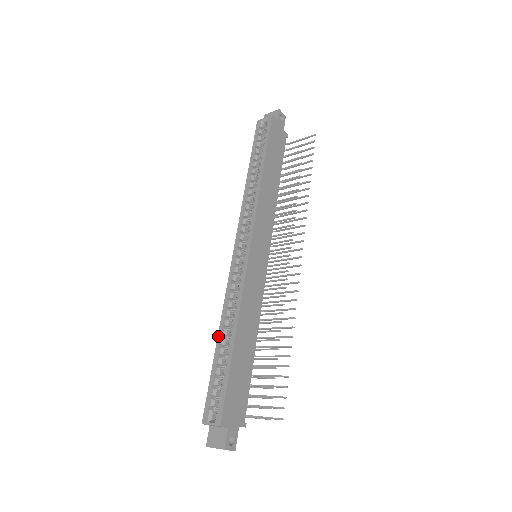
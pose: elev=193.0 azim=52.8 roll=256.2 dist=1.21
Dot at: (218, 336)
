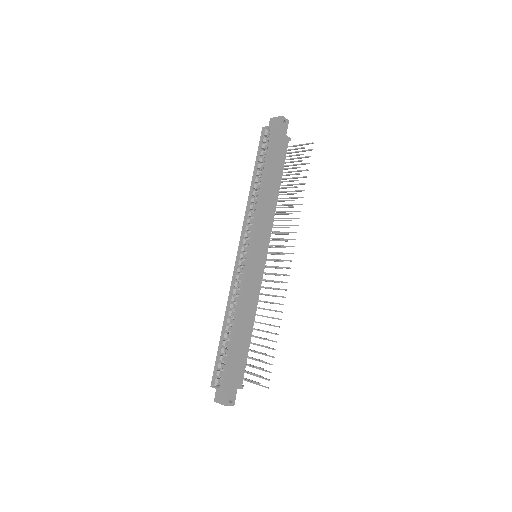
Dot at: (223, 323)
